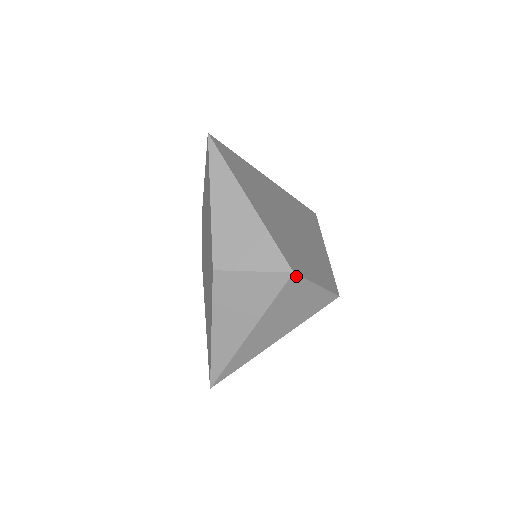
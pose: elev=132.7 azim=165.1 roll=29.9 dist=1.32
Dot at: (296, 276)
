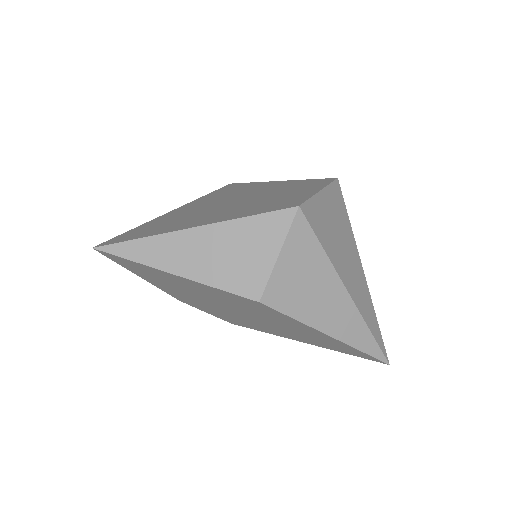
Dot at: (303, 206)
